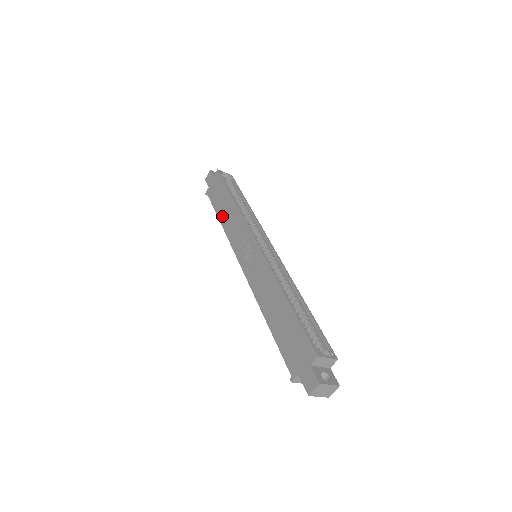
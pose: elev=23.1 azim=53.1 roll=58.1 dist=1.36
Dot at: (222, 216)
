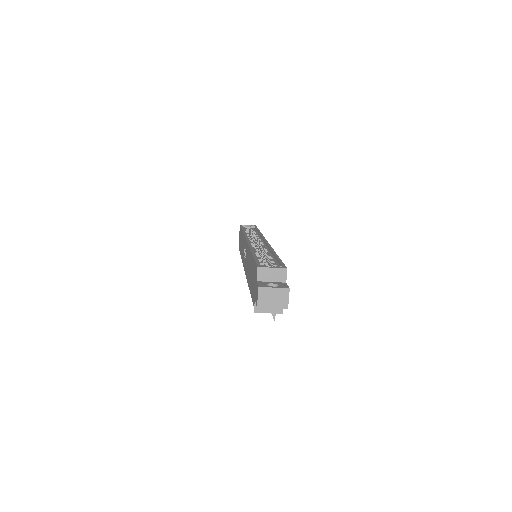
Dot at: occluded
